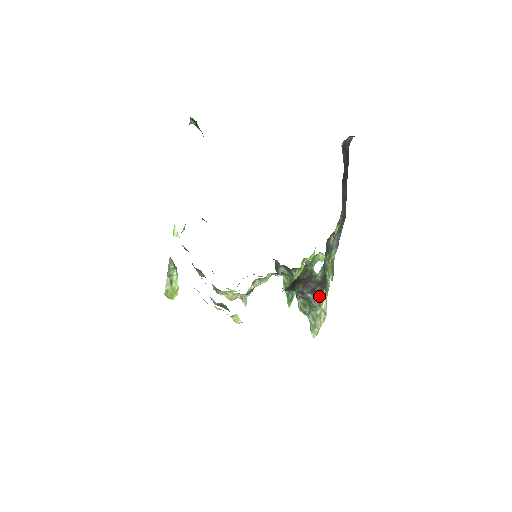
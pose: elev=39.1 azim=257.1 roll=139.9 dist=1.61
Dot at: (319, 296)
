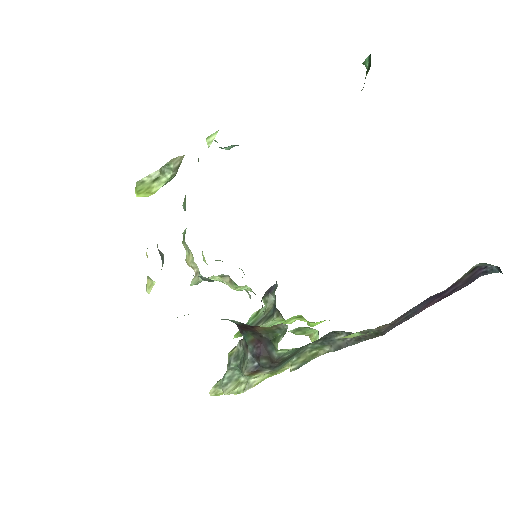
Dot at: (257, 368)
